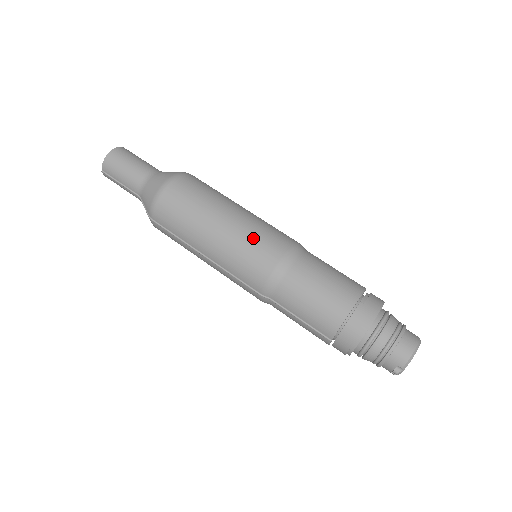
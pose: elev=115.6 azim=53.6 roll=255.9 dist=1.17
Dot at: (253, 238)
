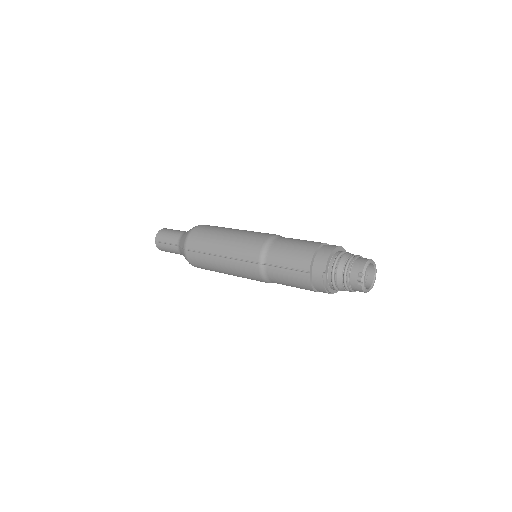
Dot at: (251, 233)
